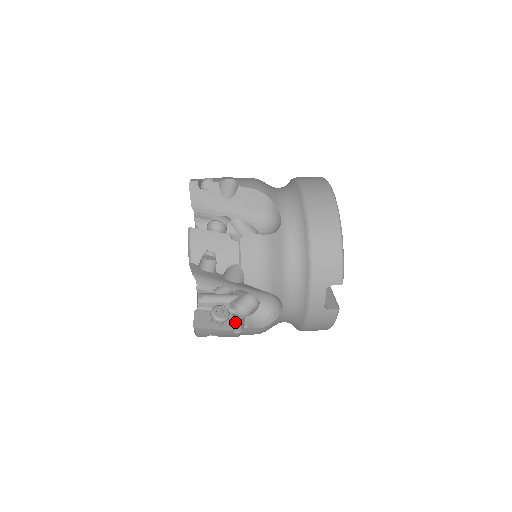
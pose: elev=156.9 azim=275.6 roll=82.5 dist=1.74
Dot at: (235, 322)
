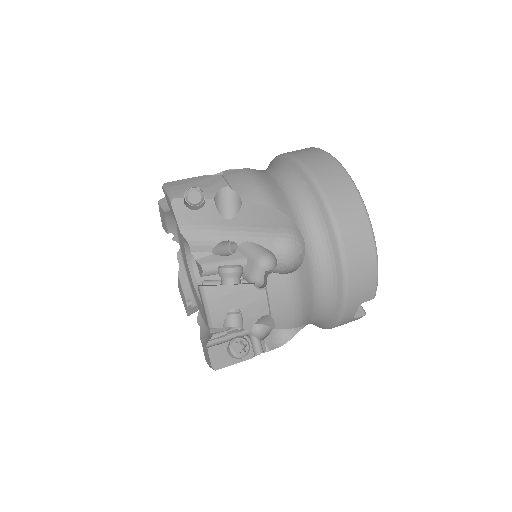
Dot at: (251, 344)
